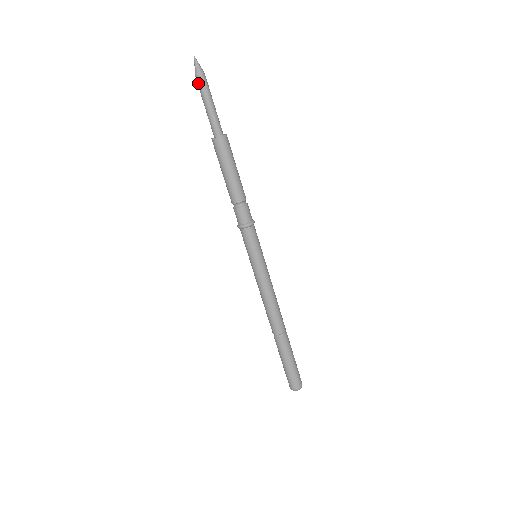
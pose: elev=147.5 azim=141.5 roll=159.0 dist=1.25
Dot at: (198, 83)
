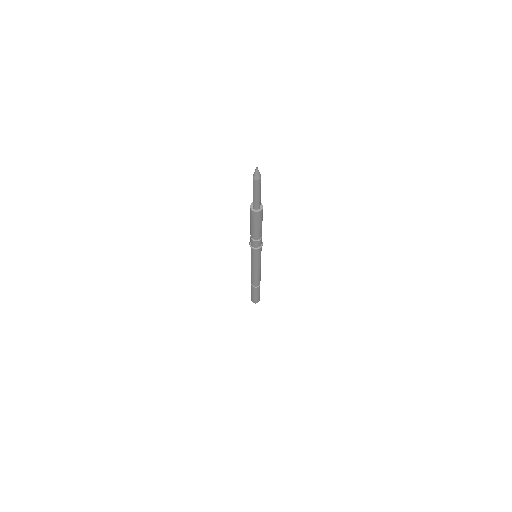
Dot at: (253, 179)
